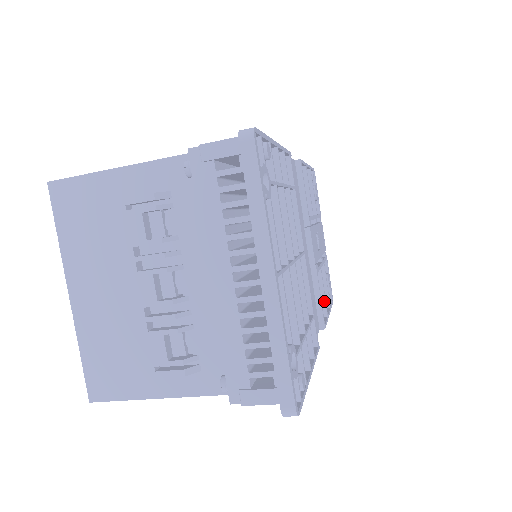
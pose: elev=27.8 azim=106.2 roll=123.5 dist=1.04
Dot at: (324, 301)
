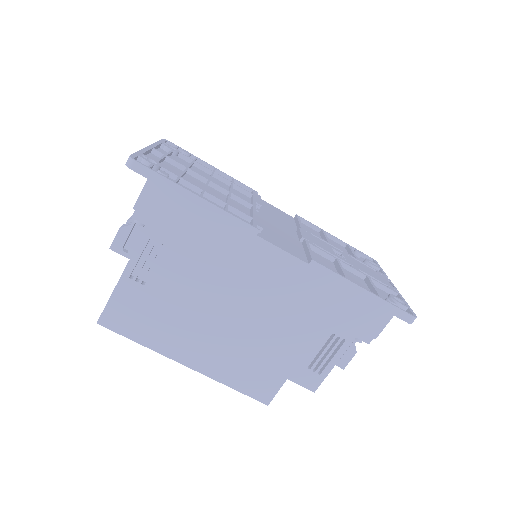
Dot at: (341, 272)
